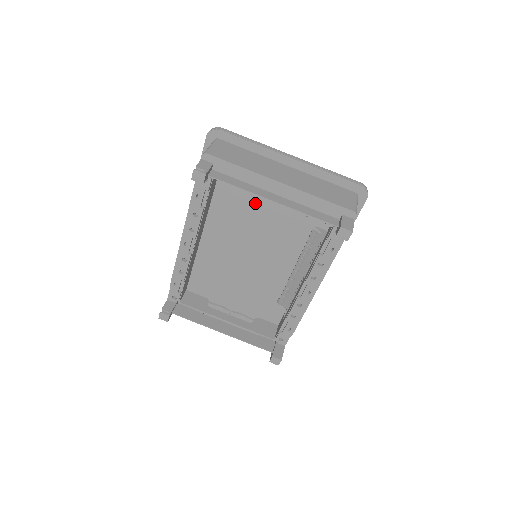
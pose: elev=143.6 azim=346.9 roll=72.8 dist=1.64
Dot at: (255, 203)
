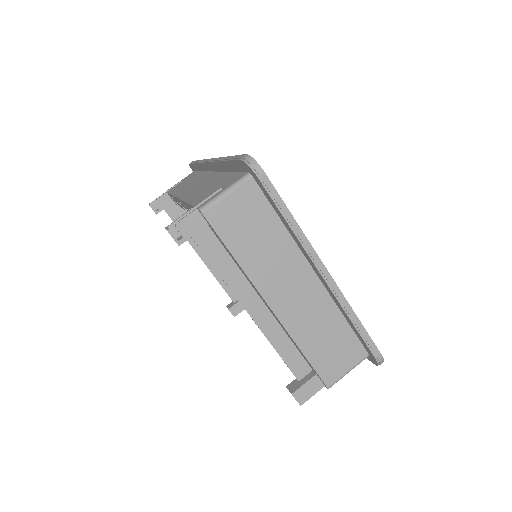
Dot at: occluded
